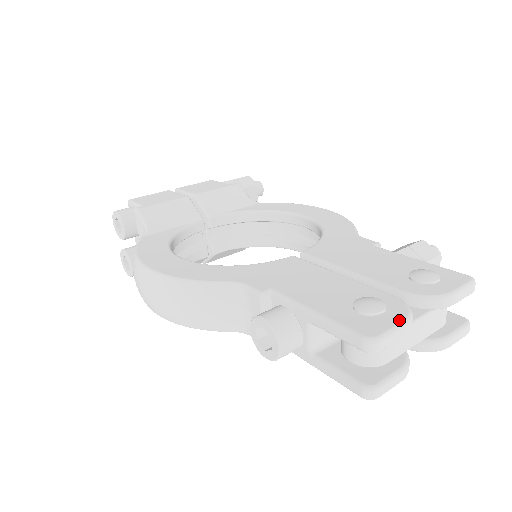
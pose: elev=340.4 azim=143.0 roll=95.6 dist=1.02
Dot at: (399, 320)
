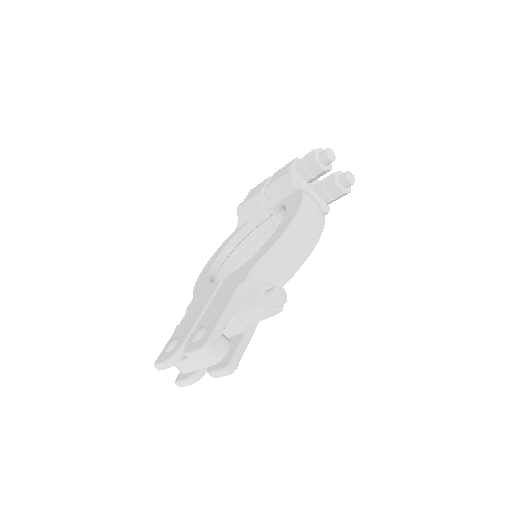
Dot at: (165, 360)
